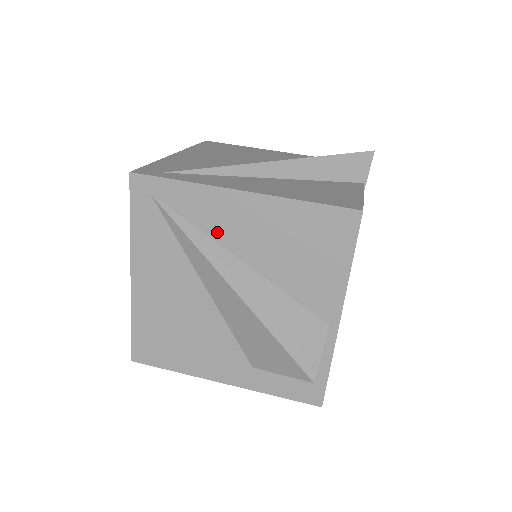
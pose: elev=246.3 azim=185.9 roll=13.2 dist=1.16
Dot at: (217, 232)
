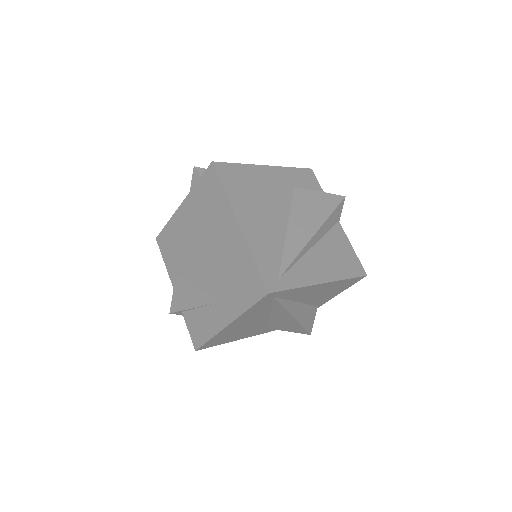
Dot at: (296, 298)
